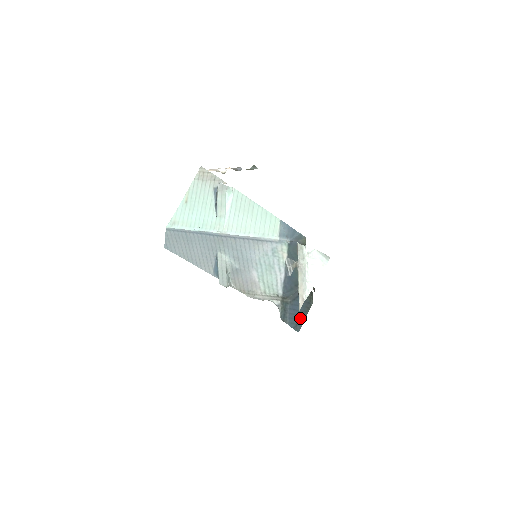
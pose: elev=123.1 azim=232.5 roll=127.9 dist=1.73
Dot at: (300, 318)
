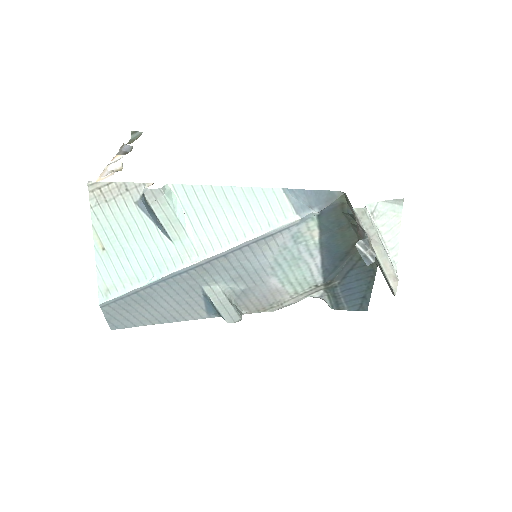
Dot at: (364, 294)
